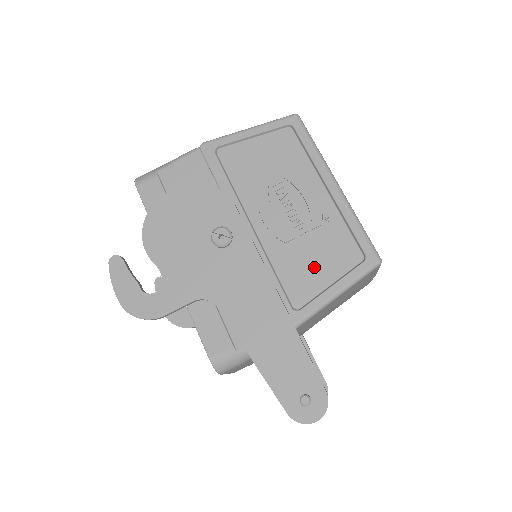
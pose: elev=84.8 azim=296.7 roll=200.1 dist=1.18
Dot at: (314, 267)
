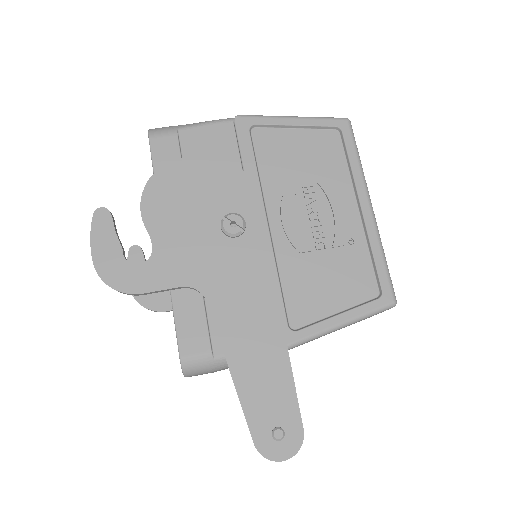
Dot at: (324, 288)
